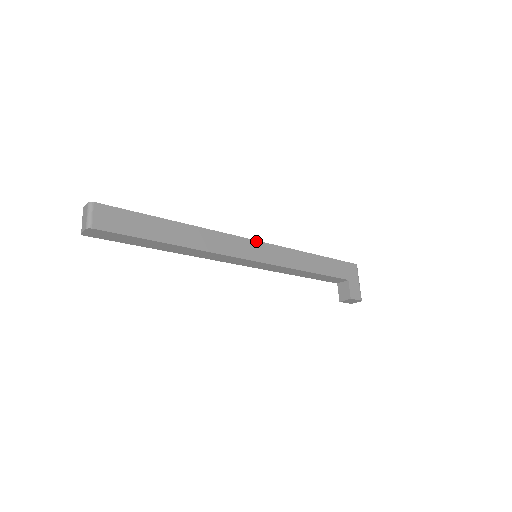
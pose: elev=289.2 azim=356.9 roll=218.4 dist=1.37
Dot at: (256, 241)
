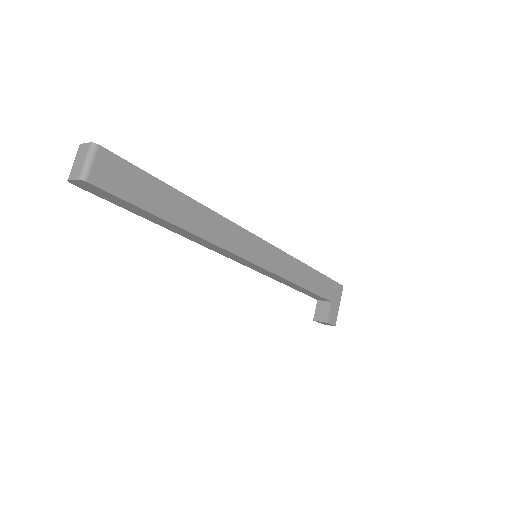
Dot at: (263, 240)
